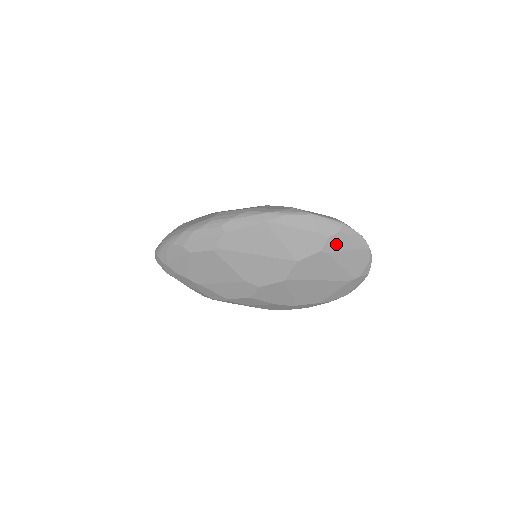
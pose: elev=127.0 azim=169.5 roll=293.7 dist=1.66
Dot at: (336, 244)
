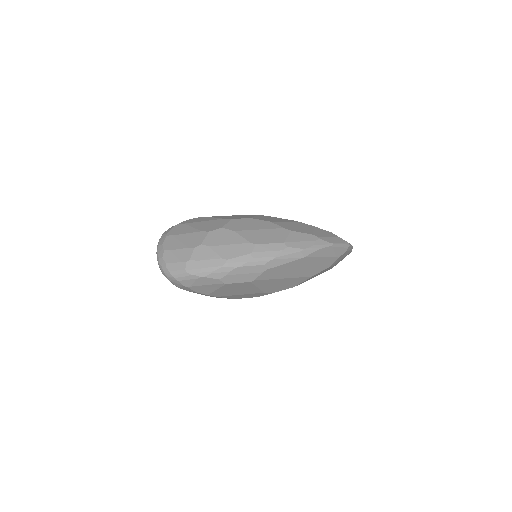
Dot at: (339, 259)
